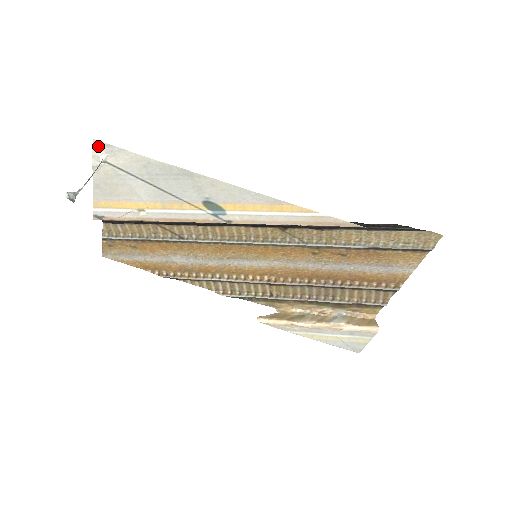
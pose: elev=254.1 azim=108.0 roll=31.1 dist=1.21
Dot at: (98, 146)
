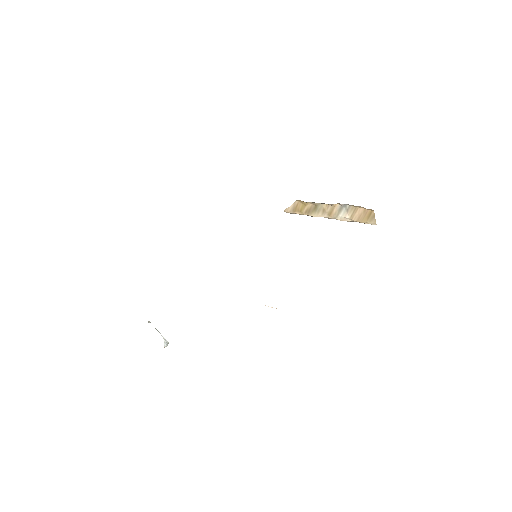
Dot at: occluded
